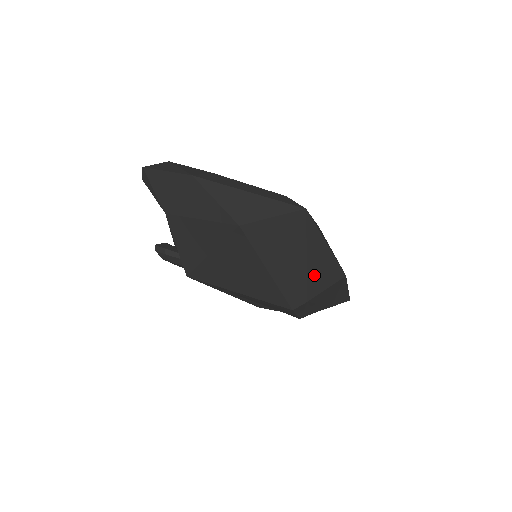
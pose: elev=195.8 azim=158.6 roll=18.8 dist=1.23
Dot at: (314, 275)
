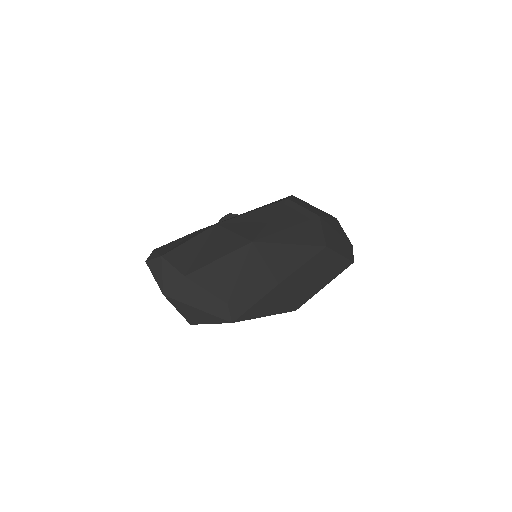
Dot at: occluded
